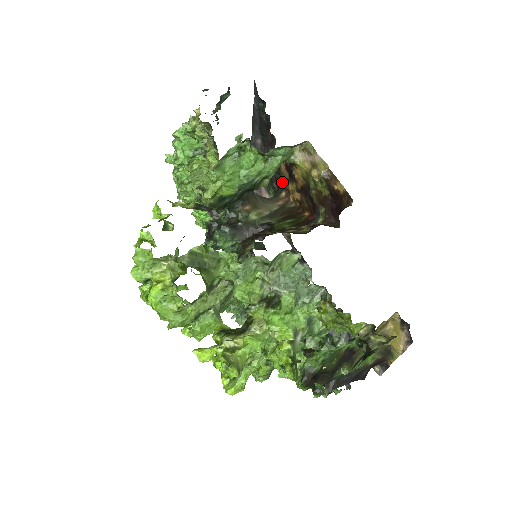
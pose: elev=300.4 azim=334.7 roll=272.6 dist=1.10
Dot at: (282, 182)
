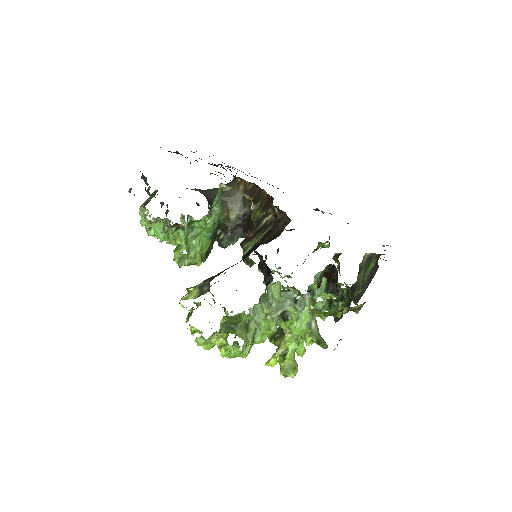
Dot at: occluded
